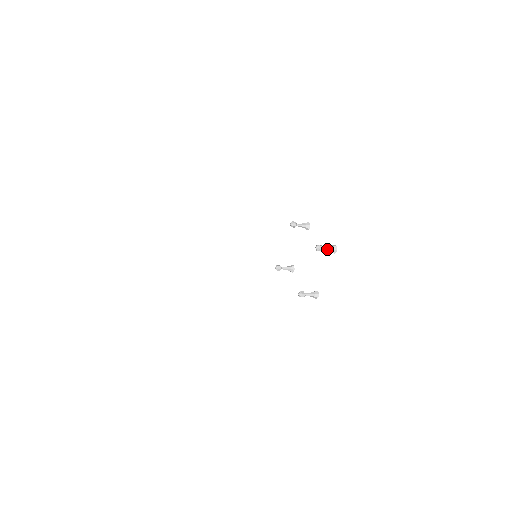
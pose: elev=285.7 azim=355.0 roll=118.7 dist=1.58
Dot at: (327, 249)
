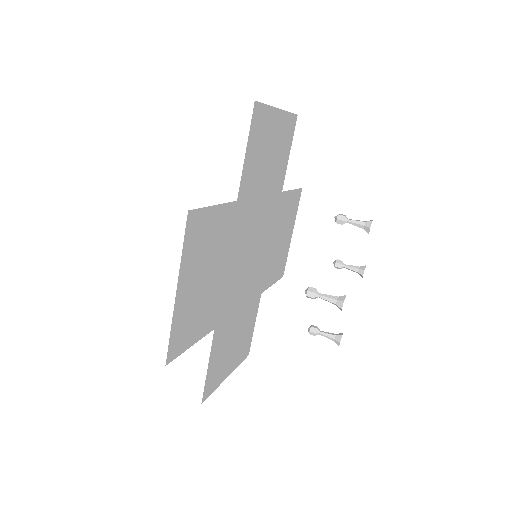
Dot at: (326, 299)
